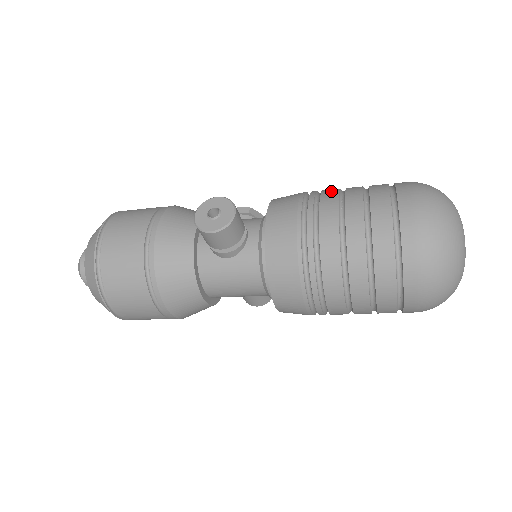
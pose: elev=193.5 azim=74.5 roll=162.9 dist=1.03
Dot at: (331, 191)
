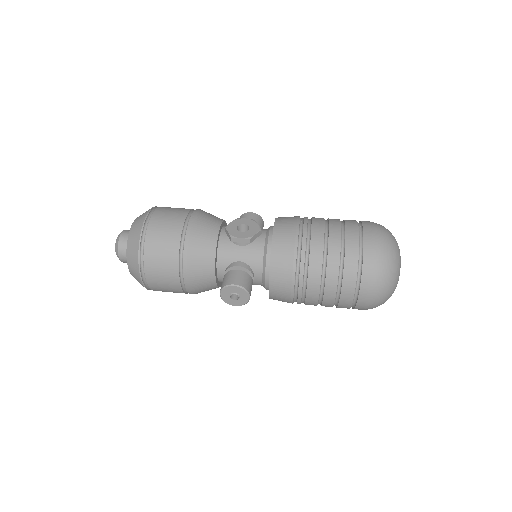
Dot at: (316, 265)
